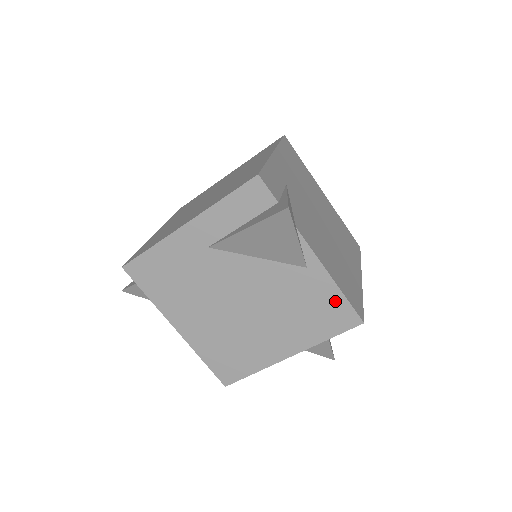
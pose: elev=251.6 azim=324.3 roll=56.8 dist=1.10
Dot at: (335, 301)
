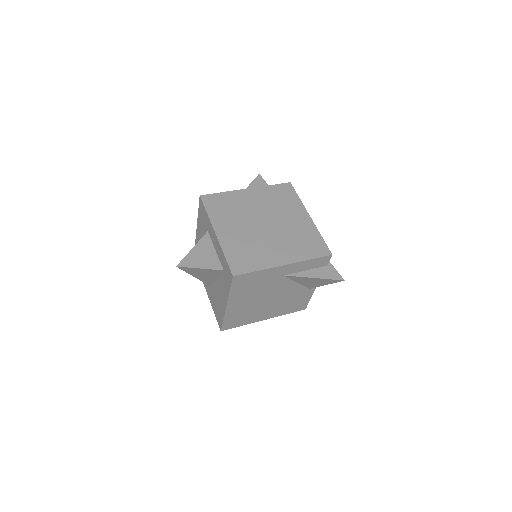
Dot at: (305, 301)
